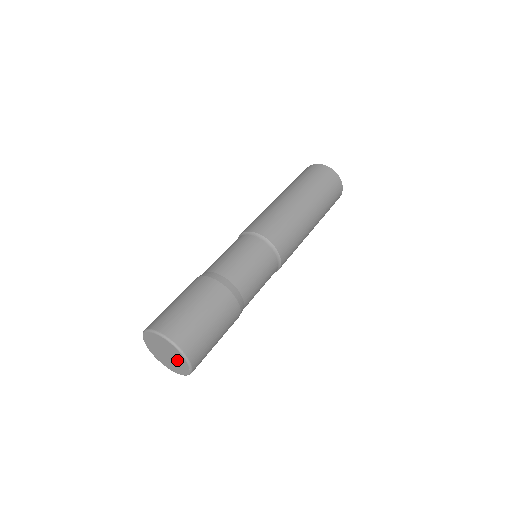
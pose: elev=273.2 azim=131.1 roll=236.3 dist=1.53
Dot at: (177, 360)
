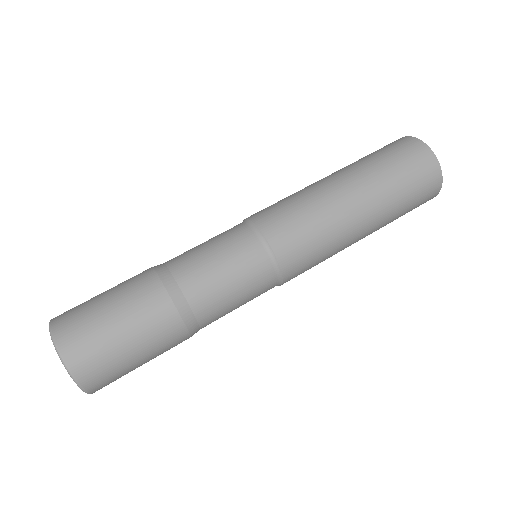
Dot at: occluded
